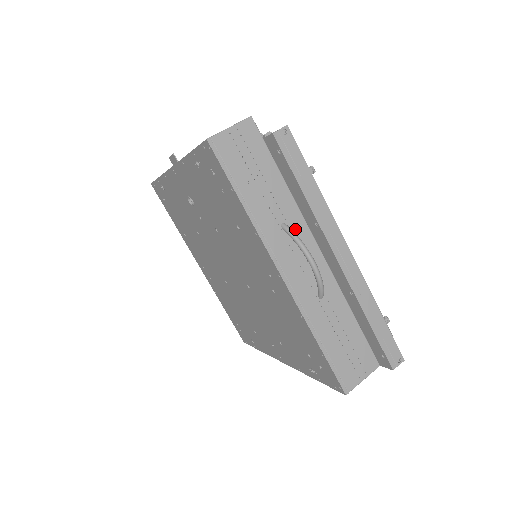
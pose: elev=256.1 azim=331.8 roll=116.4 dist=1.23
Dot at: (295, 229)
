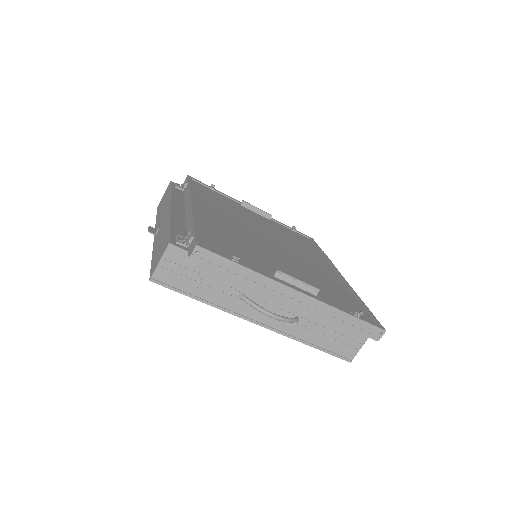
Dot at: (251, 292)
